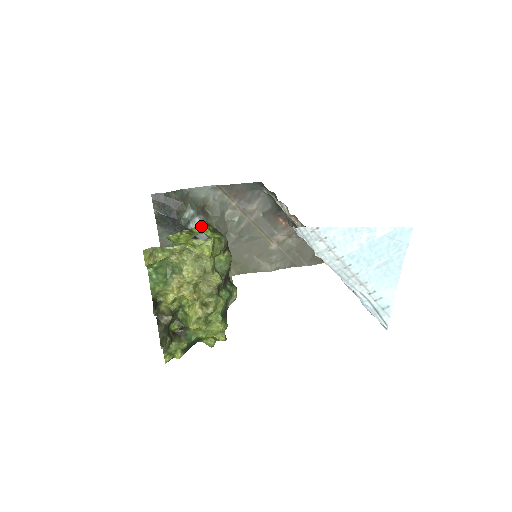
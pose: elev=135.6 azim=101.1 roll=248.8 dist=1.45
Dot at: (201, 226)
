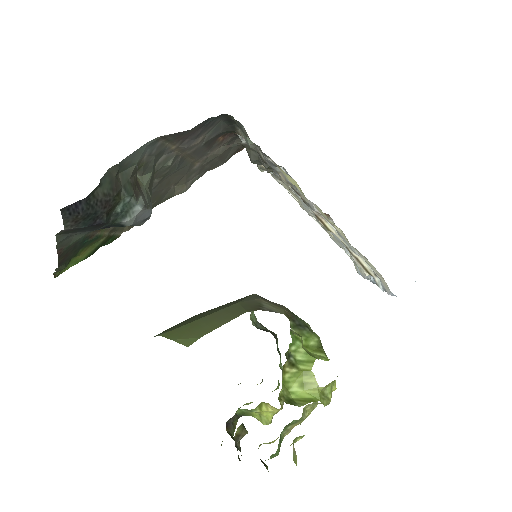
Dot at: (292, 337)
